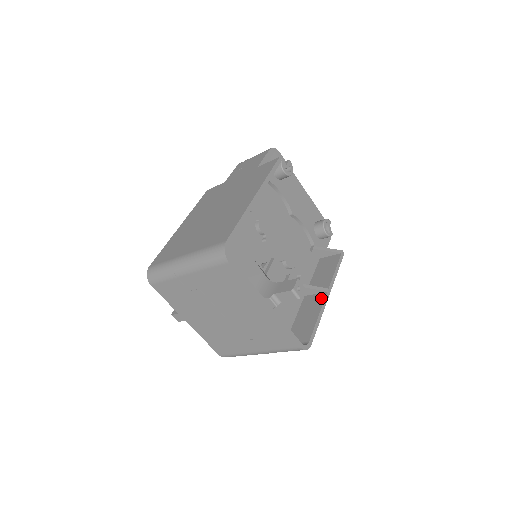
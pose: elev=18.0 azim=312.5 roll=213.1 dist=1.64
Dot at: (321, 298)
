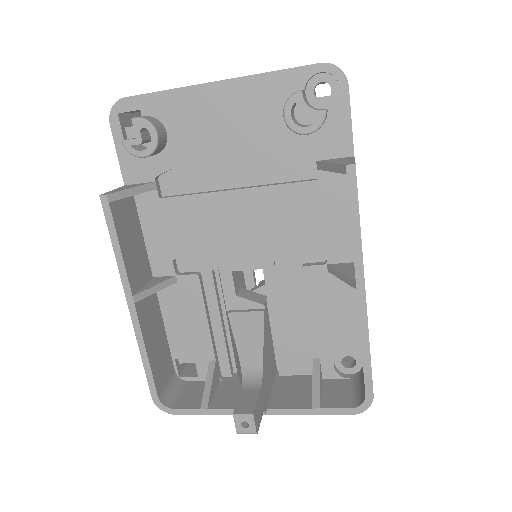
Dot at: occluded
